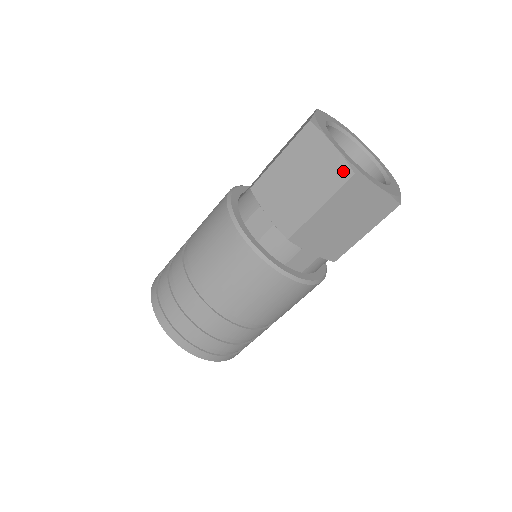
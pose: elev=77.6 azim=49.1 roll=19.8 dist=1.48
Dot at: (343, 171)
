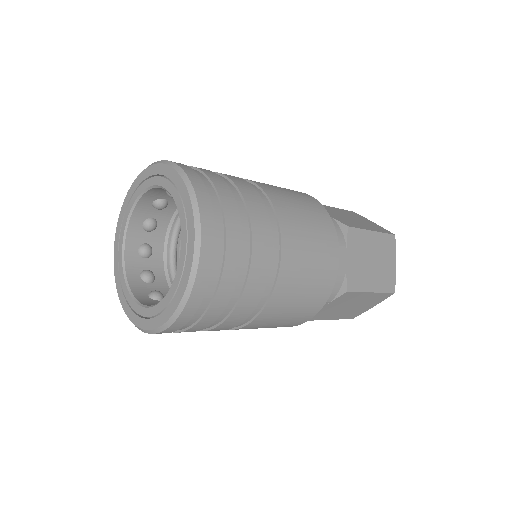
Dot at: (386, 231)
